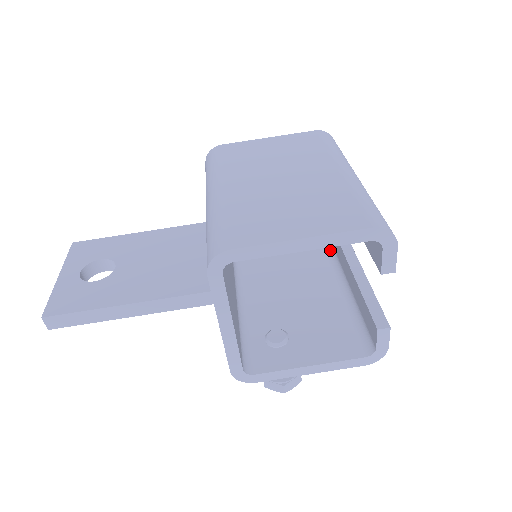
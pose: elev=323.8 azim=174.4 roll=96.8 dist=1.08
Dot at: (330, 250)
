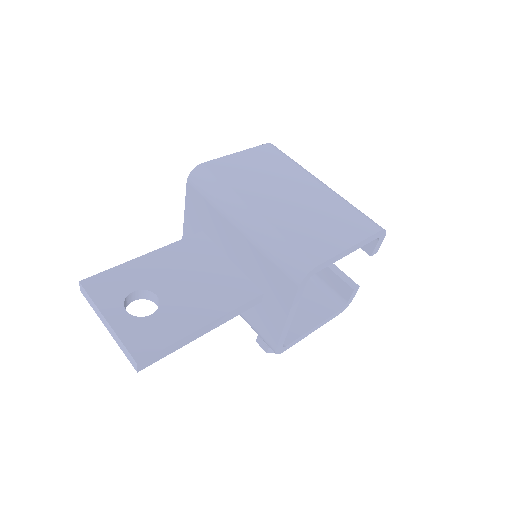
Dot at: occluded
